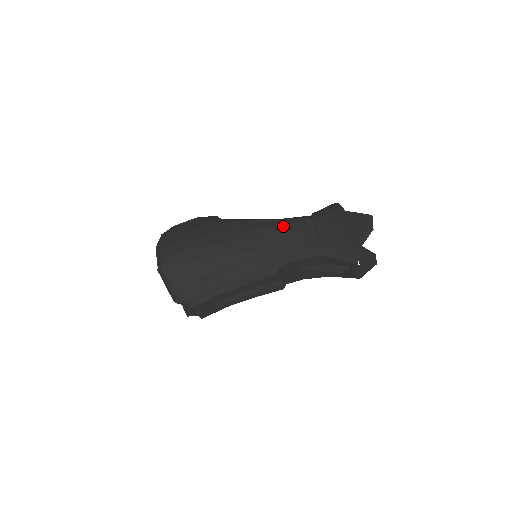
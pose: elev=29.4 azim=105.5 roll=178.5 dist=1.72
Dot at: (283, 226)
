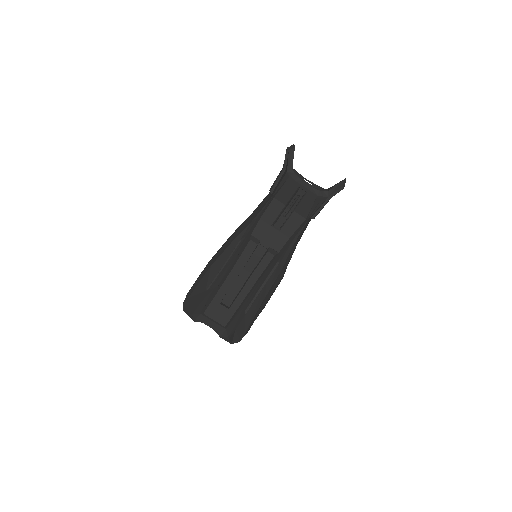
Dot at: occluded
